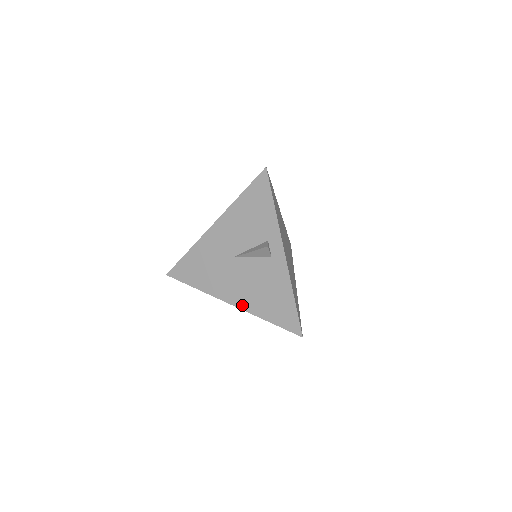
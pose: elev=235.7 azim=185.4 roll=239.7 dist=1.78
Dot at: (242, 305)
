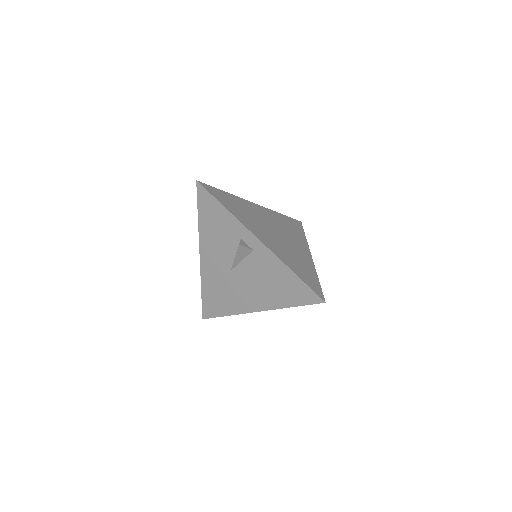
Dot at: (265, 307)
